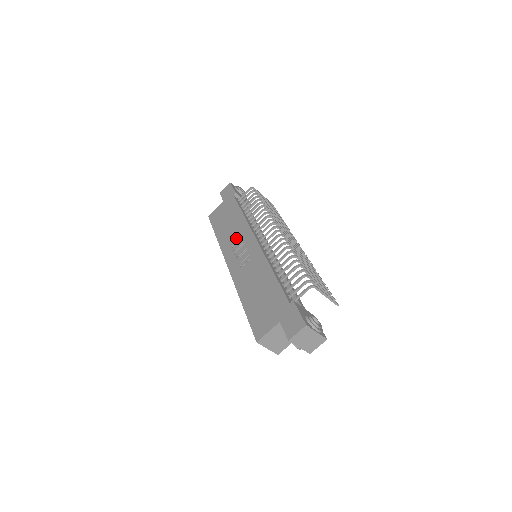
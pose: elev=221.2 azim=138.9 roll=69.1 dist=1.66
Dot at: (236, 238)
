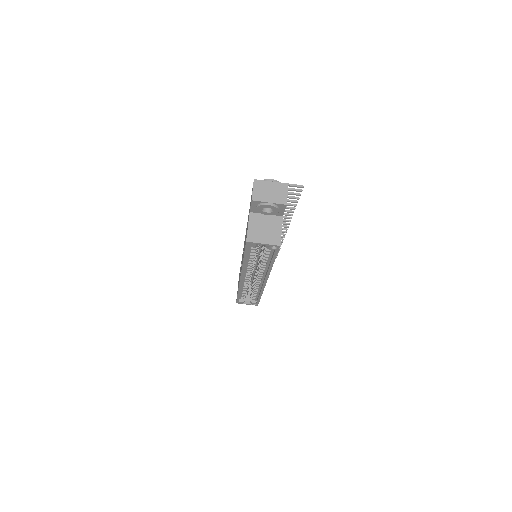
Dot at: occluded
